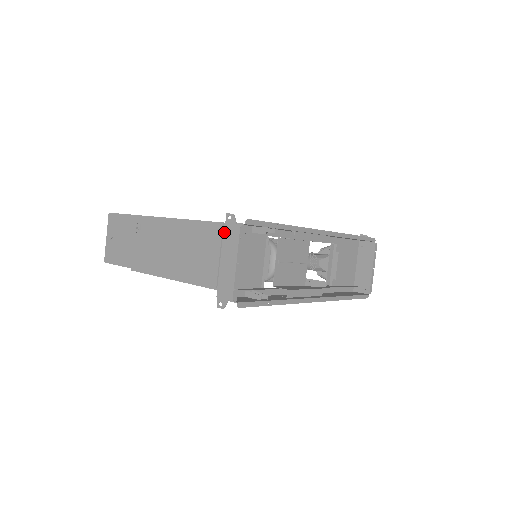
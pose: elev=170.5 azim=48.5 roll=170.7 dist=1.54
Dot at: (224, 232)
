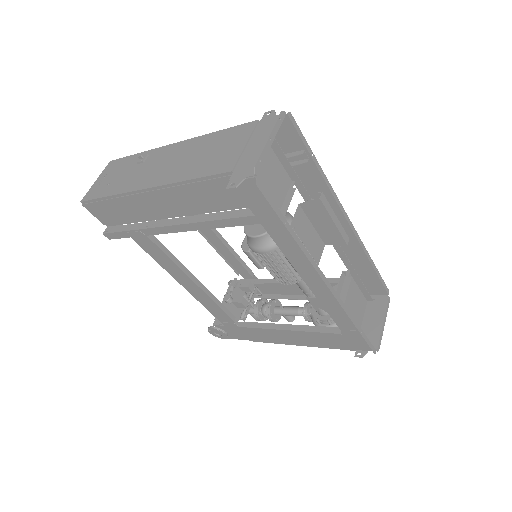
Dot at: (258, 126)
